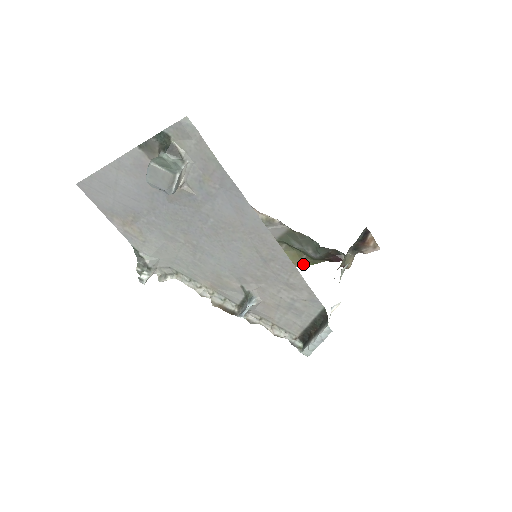
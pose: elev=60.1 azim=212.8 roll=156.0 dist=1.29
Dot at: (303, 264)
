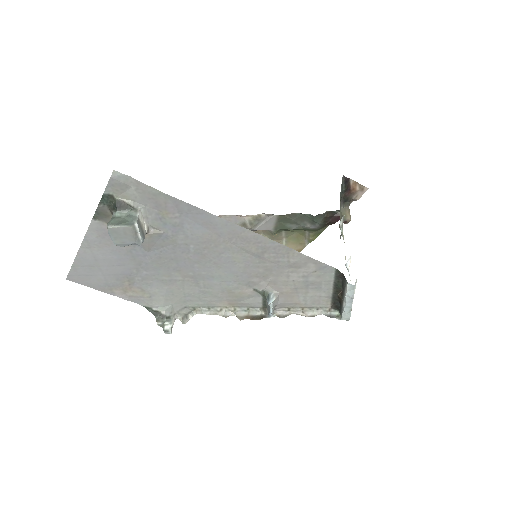
Dot at: (310, 240)
